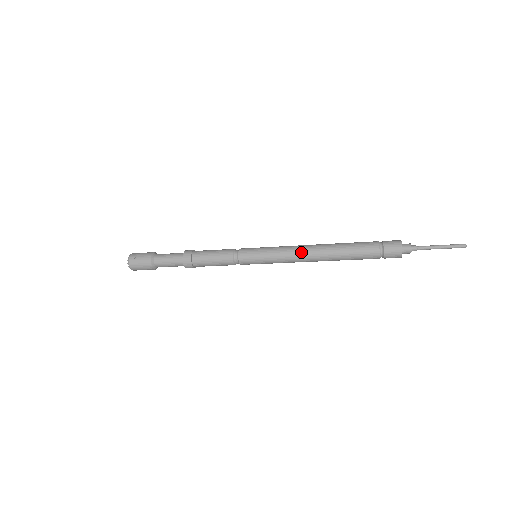
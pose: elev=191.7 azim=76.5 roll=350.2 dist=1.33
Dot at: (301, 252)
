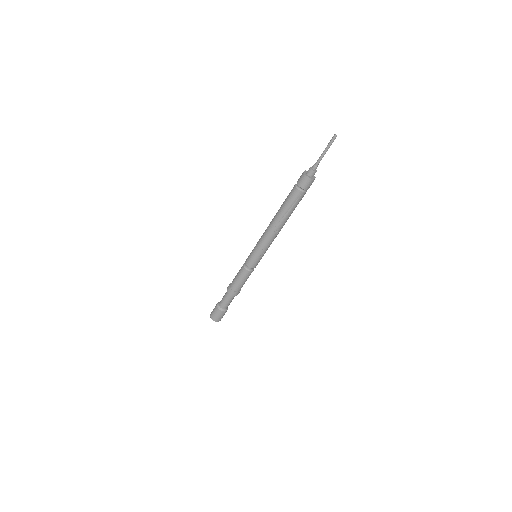
Dot at: occluded
